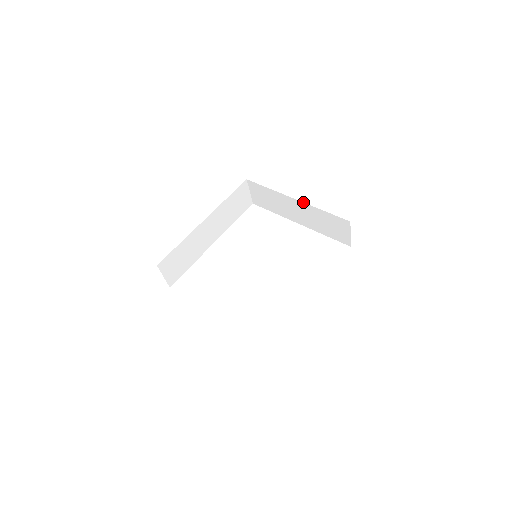
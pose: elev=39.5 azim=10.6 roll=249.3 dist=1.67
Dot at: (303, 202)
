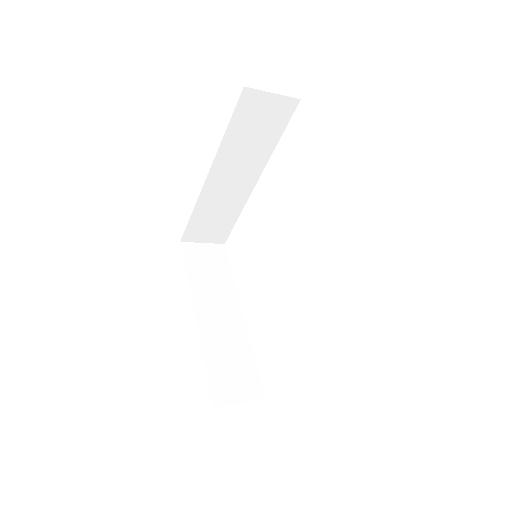
Dot at: occluded
